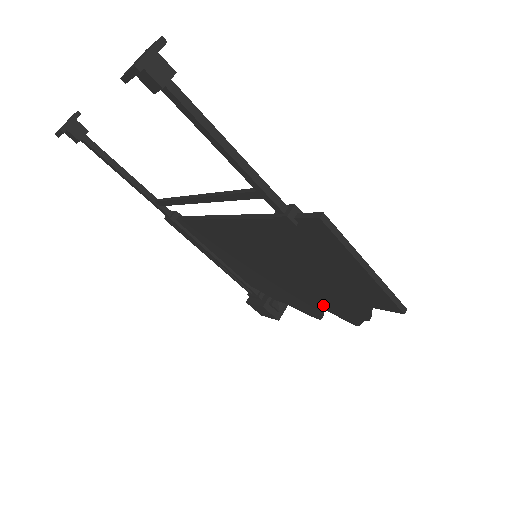
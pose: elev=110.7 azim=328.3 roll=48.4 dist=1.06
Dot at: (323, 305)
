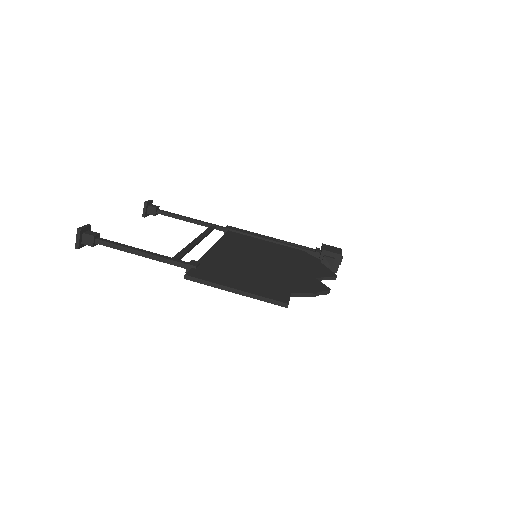
Dot at: occluded
